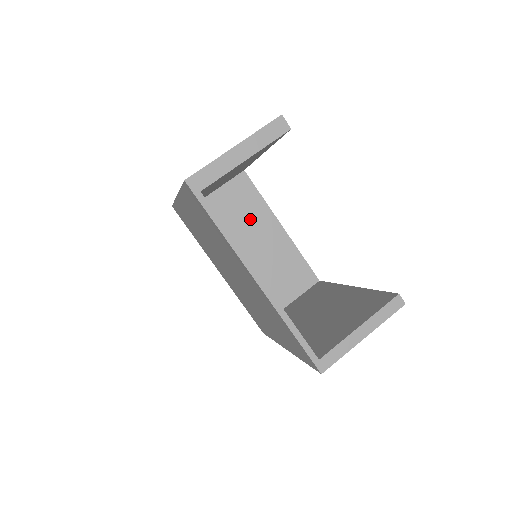
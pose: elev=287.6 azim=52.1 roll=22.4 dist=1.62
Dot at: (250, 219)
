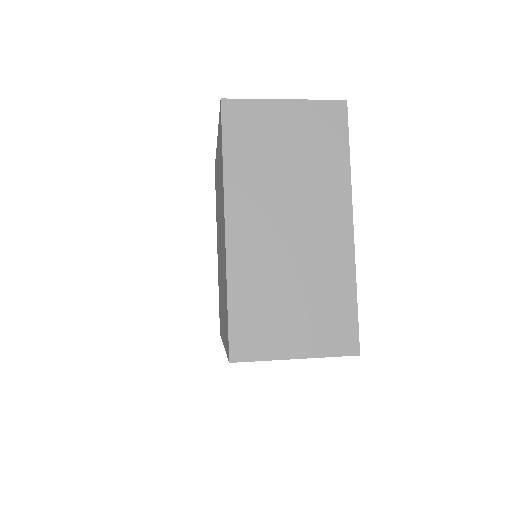
Dot at: occluded
